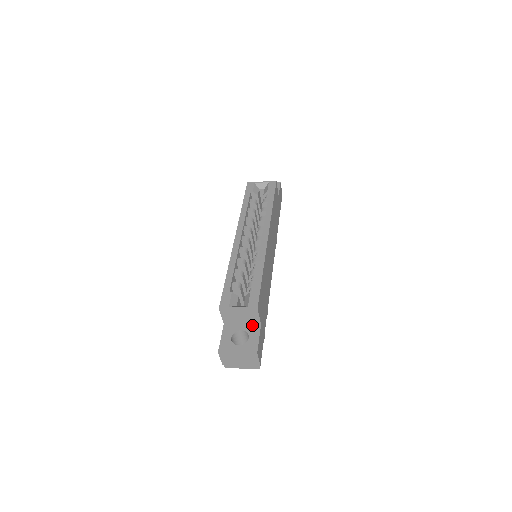
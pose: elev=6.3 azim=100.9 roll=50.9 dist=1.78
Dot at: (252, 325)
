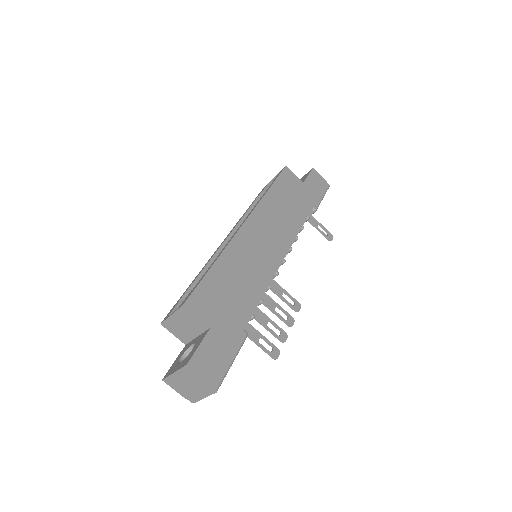
Dot at: (203, 333)
